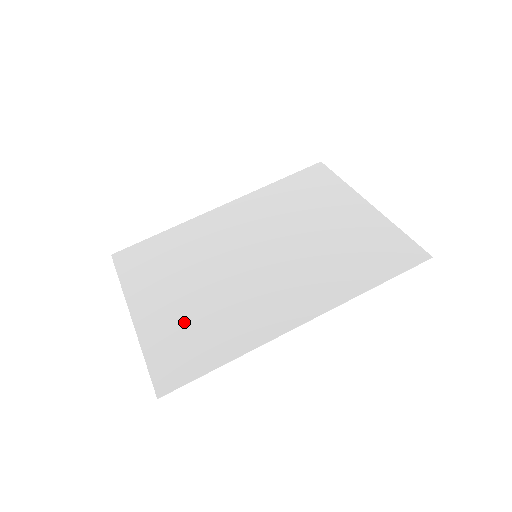
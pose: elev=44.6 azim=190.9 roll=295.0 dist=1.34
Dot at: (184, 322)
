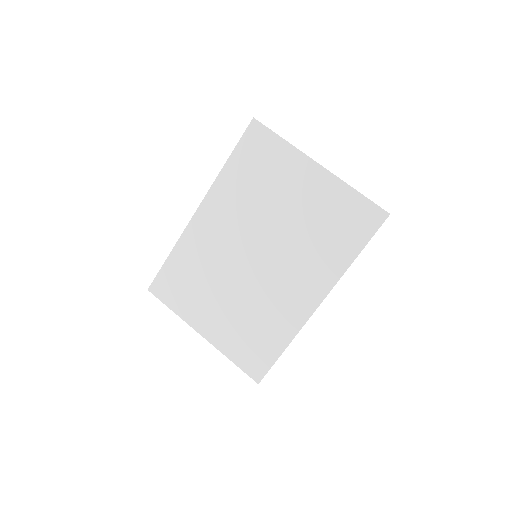
Dot at: (240, 330)
